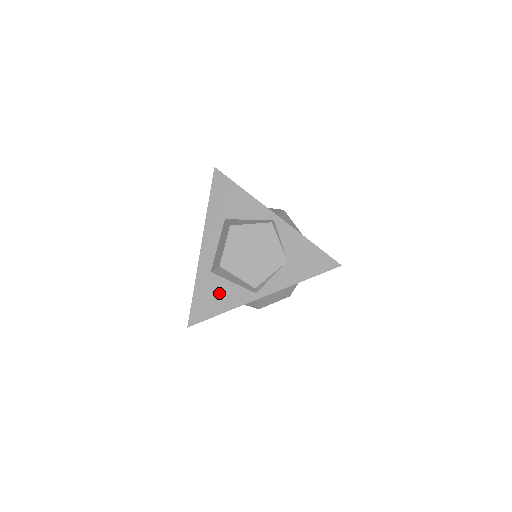
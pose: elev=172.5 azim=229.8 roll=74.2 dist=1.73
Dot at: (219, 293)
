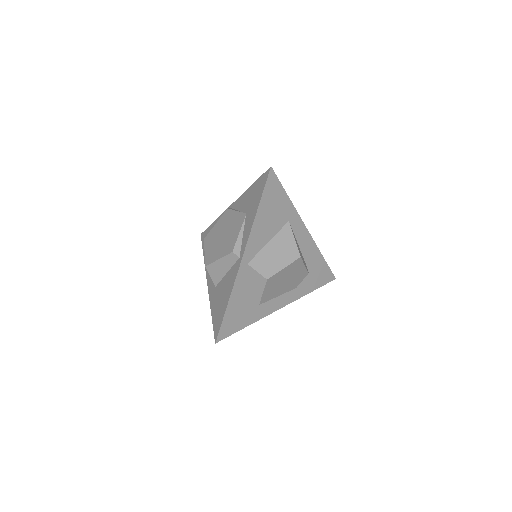
Dot at: (223, 292)
